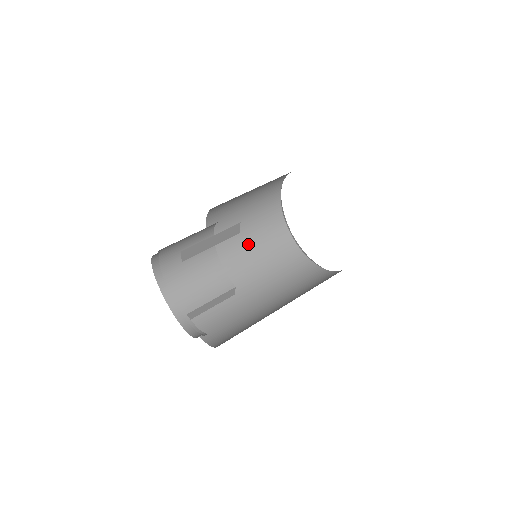
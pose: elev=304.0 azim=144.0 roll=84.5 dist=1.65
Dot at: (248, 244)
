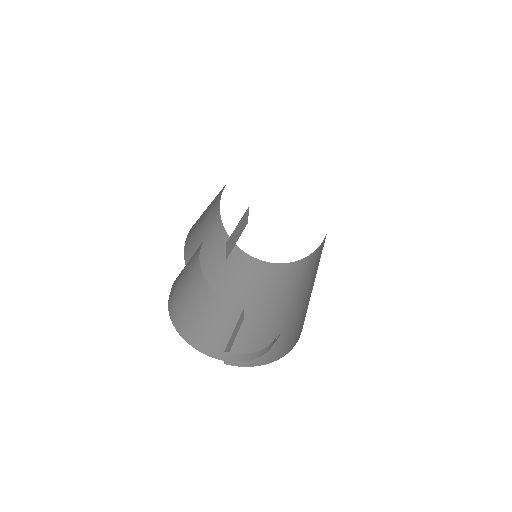
Dot at: (219, 271)
